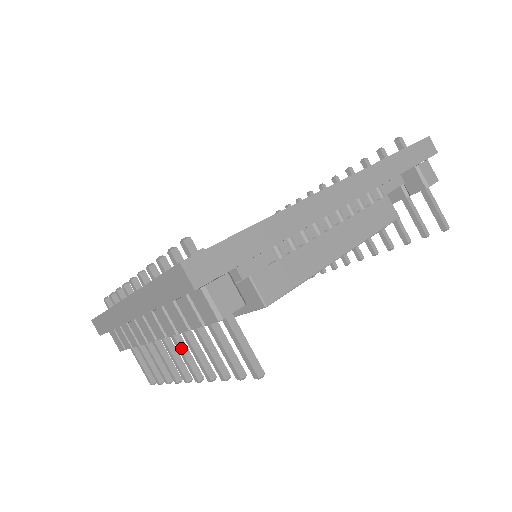
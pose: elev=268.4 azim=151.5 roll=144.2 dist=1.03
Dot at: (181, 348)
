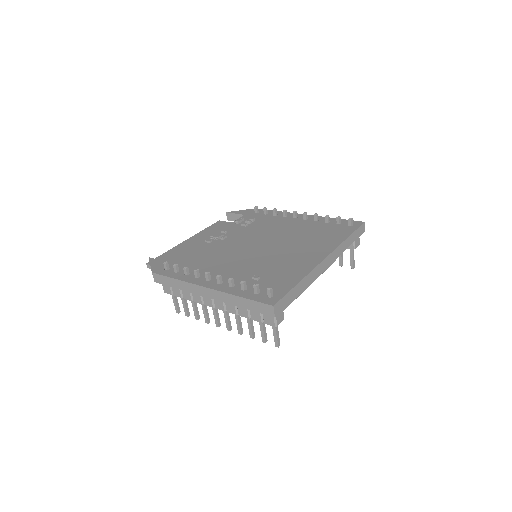
Dot at: (227, 315)
